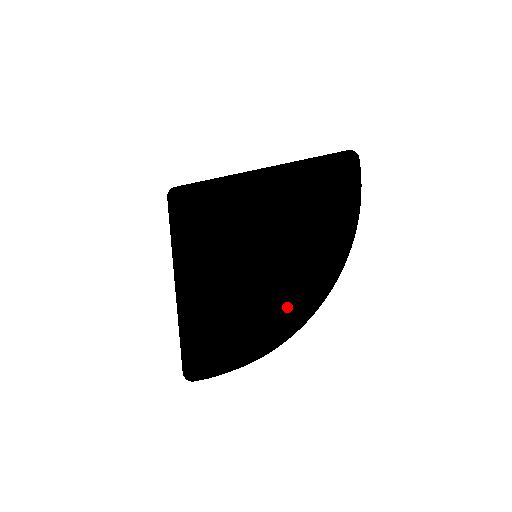
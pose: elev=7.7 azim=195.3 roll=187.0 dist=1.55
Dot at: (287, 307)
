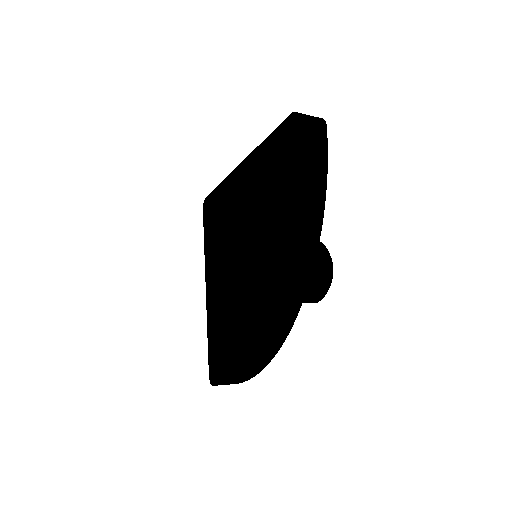
Dot at: (256, 312)
